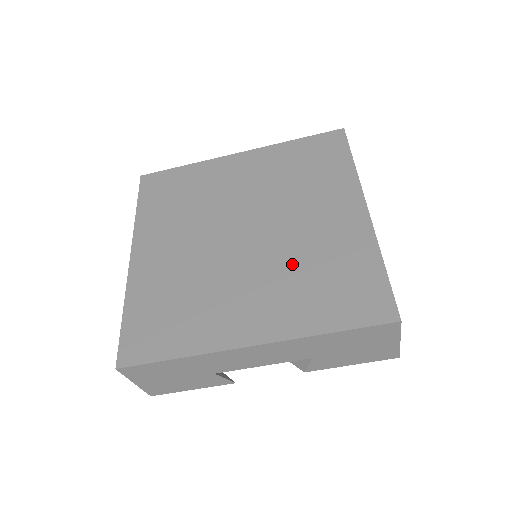
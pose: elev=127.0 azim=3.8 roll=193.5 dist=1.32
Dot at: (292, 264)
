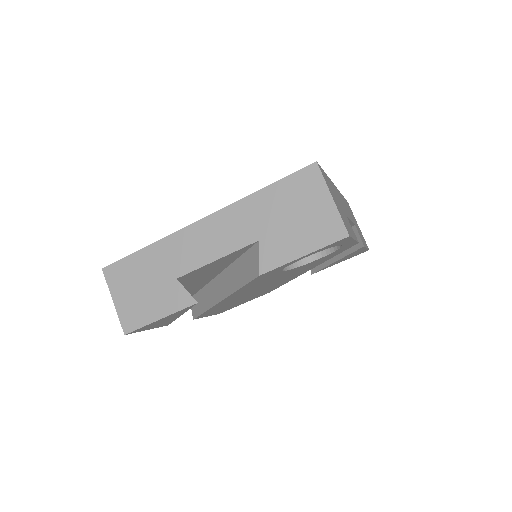
Dot at: occluded
